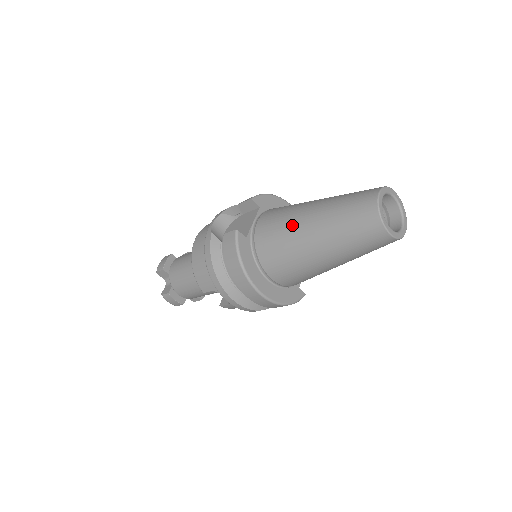
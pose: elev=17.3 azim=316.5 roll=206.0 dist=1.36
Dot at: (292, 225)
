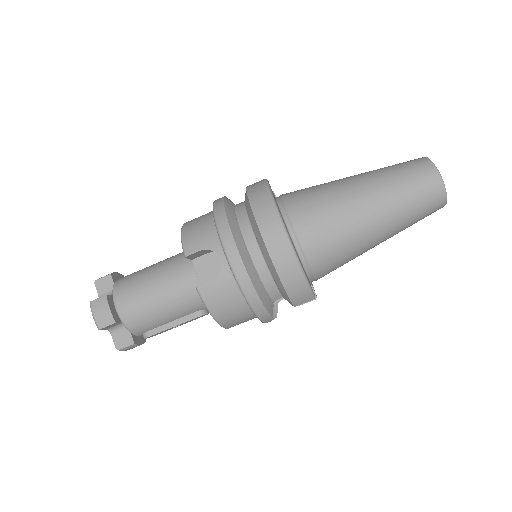
Dot at: (330, 182)
